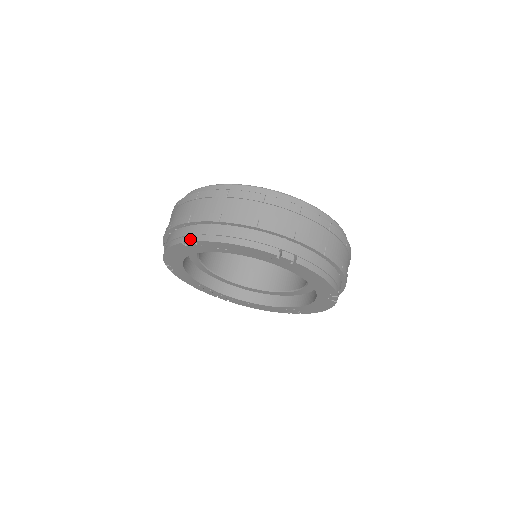
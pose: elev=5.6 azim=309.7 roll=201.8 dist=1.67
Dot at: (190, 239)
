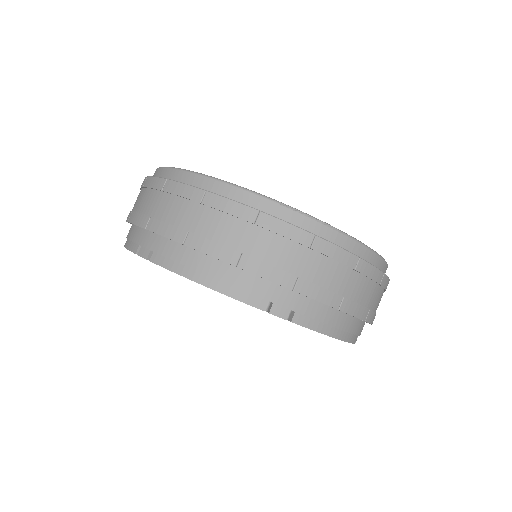
Dot at: (145, 254)
